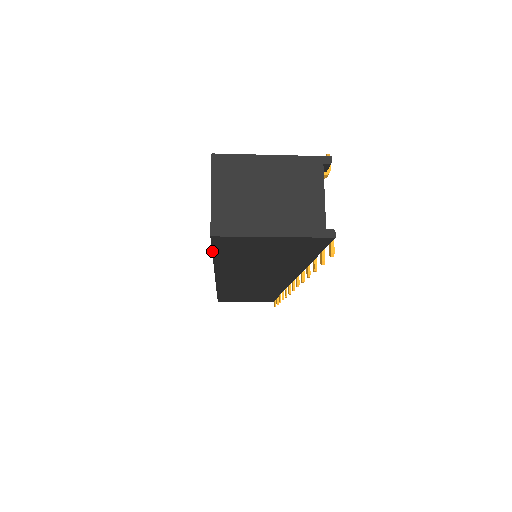
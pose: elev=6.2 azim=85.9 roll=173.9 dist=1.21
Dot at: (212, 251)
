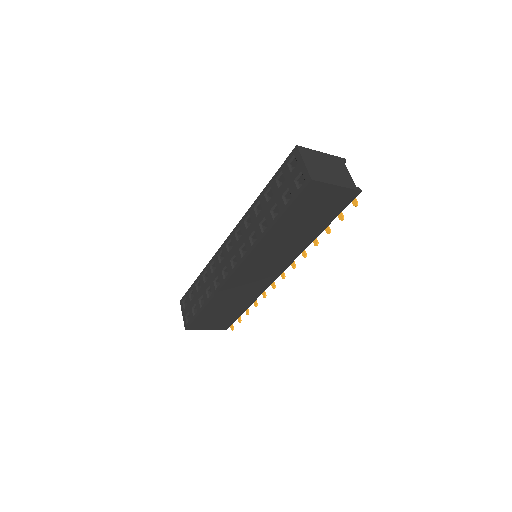
Dot at: (291, 204)
